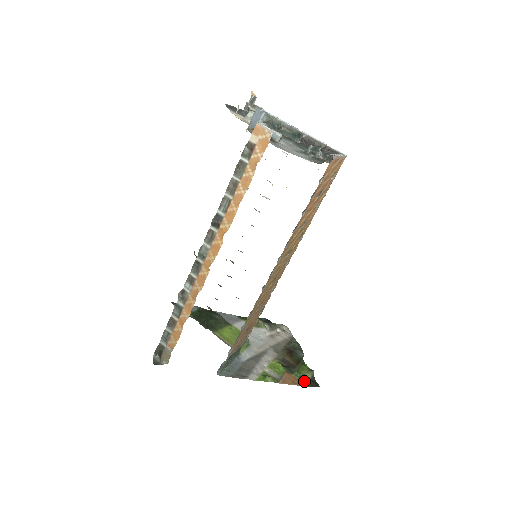
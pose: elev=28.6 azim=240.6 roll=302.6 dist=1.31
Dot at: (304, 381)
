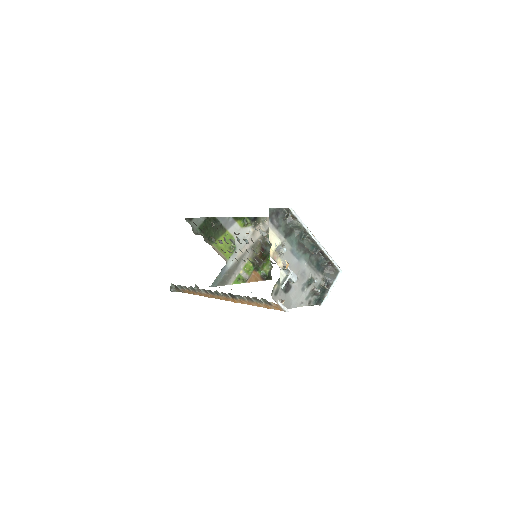
Dot at: (263, 276)
